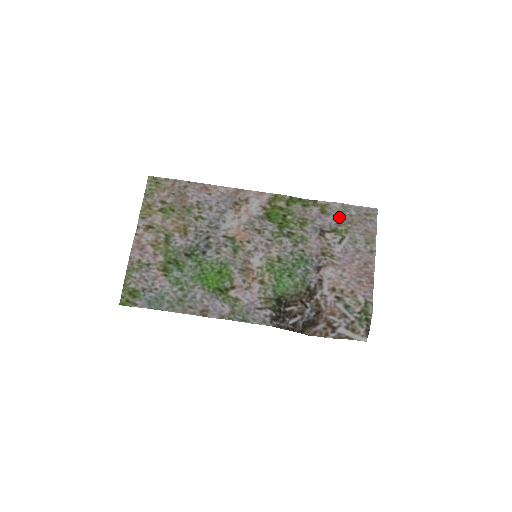
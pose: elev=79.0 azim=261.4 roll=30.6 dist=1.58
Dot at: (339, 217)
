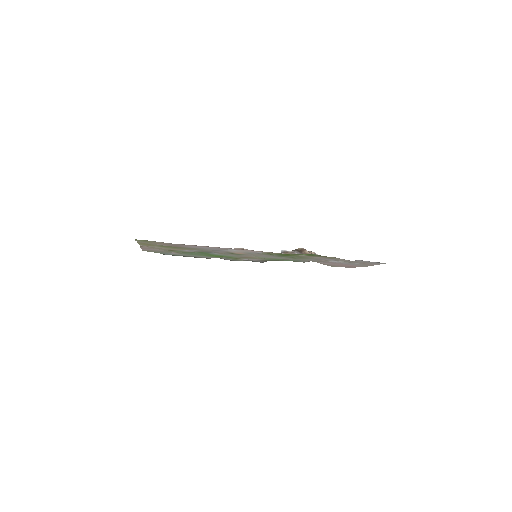
Dot at: occluded
